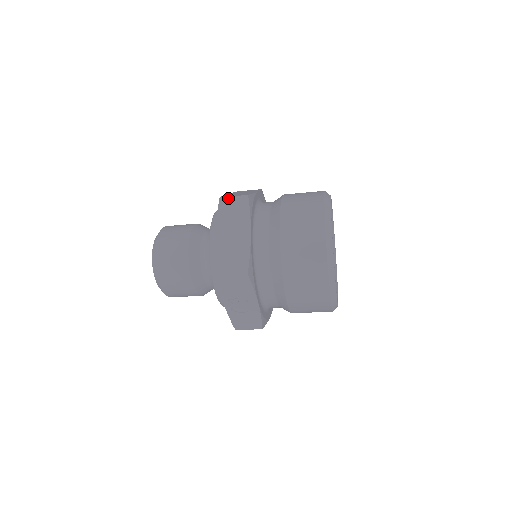
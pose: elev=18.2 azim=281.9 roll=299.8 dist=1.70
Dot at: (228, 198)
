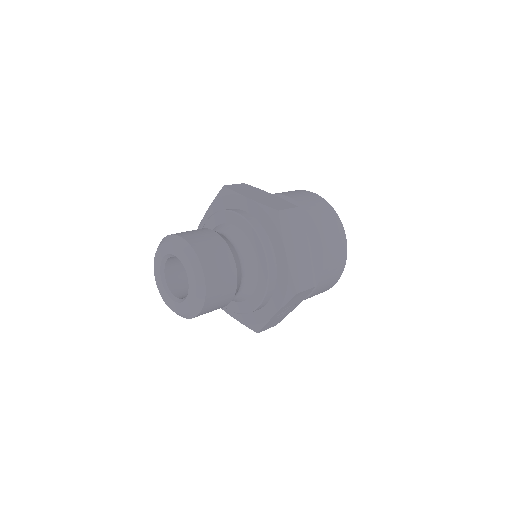
Dot at: (285, 211)
